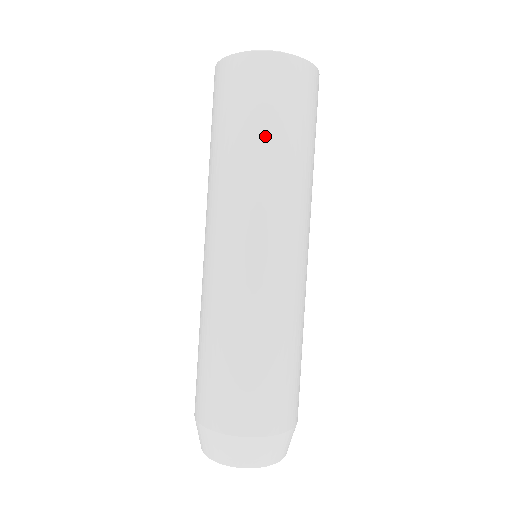
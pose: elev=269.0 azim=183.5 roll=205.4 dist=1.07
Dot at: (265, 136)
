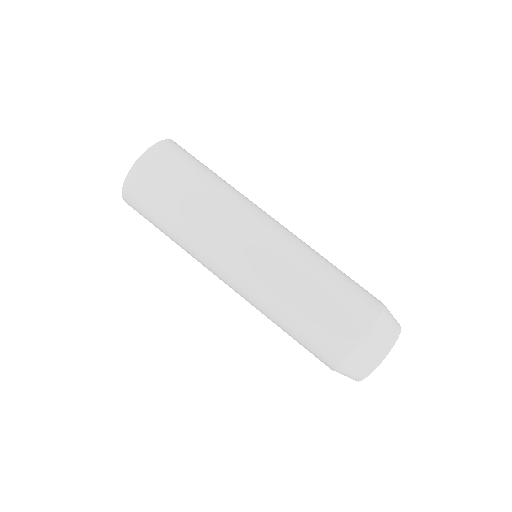
Dot at: (174, 209)
